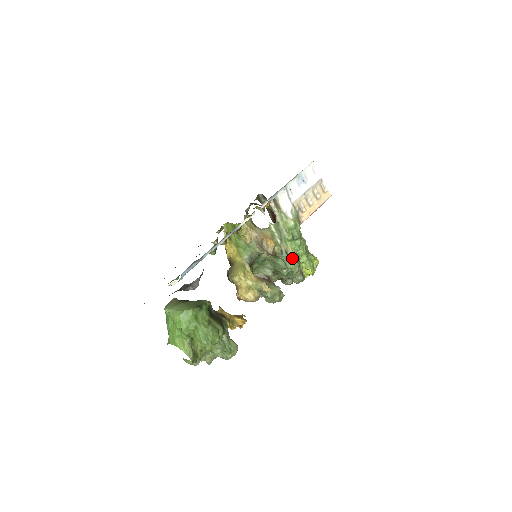
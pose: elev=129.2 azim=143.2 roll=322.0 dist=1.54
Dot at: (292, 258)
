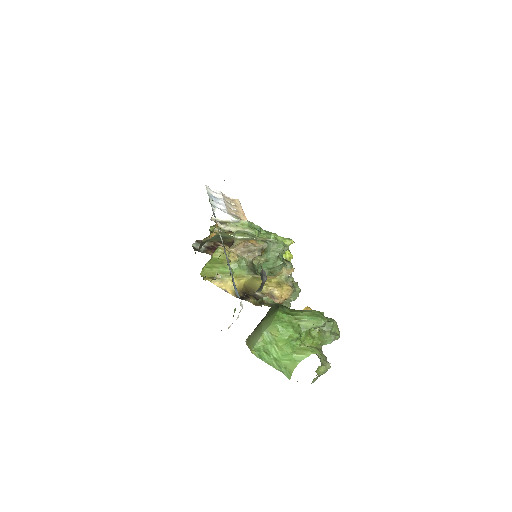
Dot at: (275, 241)
